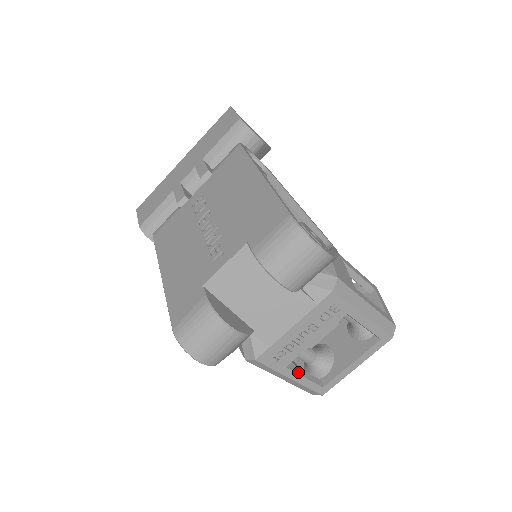
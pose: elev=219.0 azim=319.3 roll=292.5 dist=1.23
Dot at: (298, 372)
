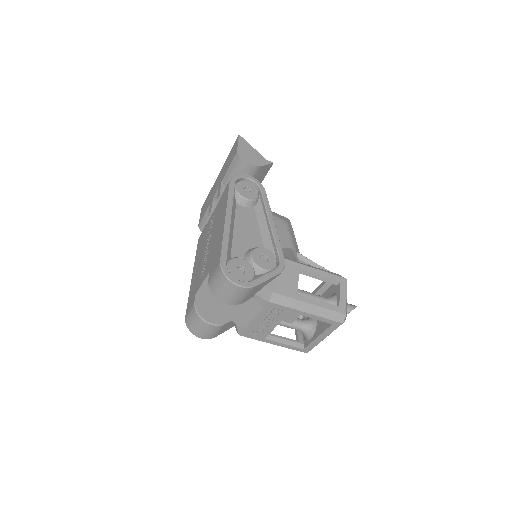
Dot at: (277, 341)
